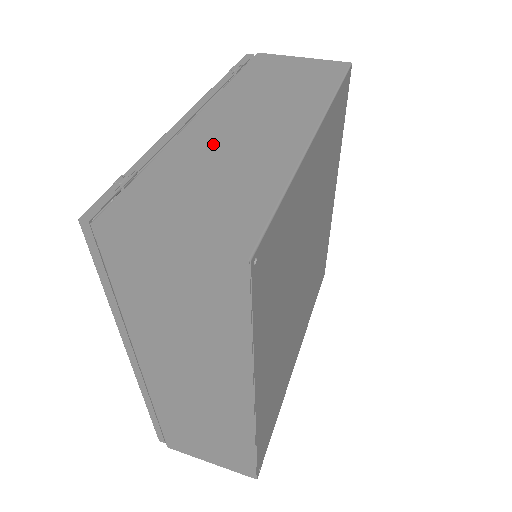
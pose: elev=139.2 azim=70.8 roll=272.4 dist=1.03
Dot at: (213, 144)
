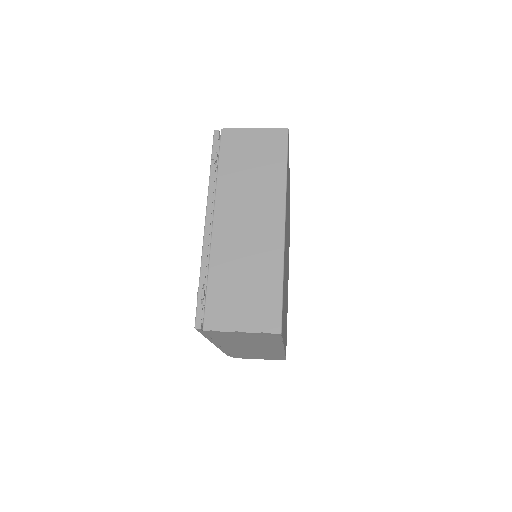
Dot at: (234, 251)
